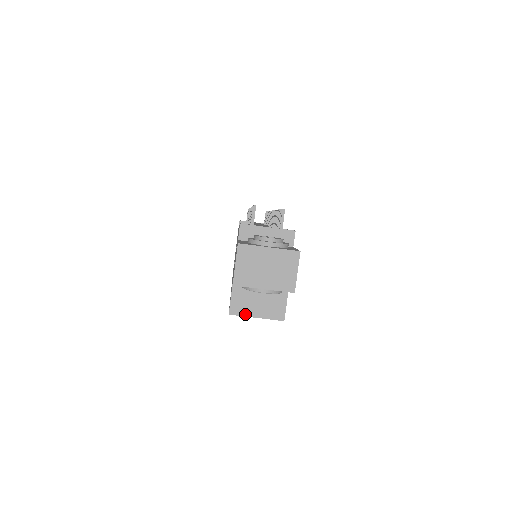
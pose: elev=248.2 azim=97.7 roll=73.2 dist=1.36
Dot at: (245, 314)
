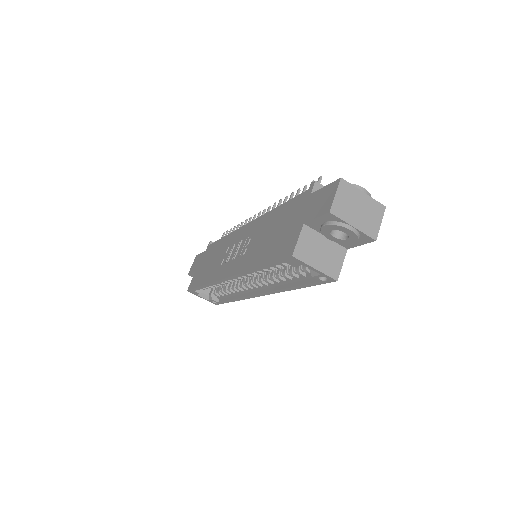
Dot at: (306, 261)
